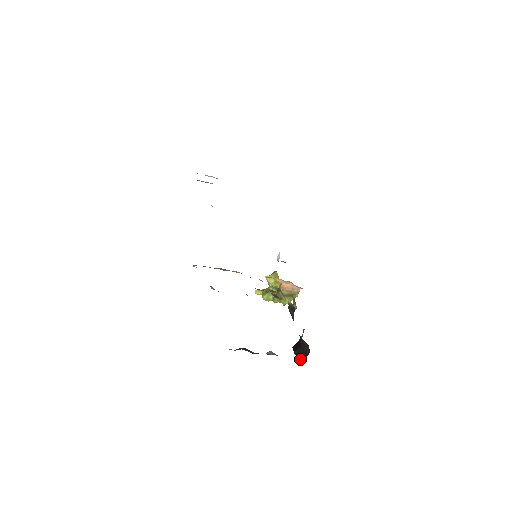
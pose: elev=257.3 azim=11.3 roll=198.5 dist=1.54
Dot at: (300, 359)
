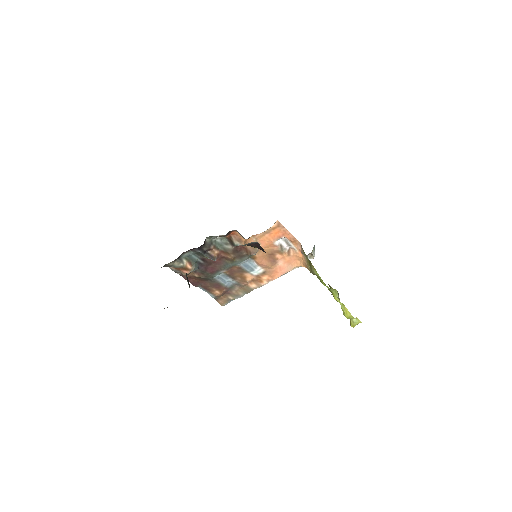
Dot at: occluded
